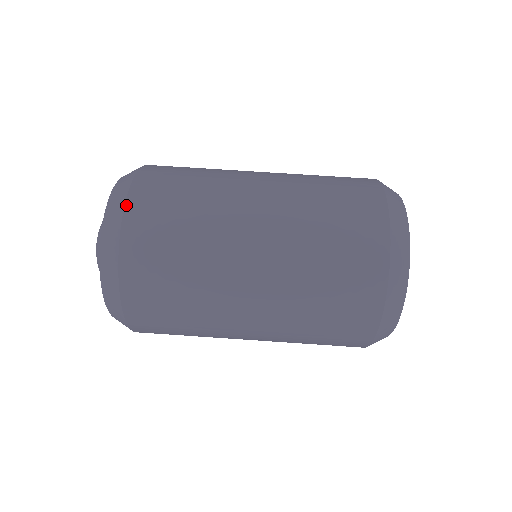
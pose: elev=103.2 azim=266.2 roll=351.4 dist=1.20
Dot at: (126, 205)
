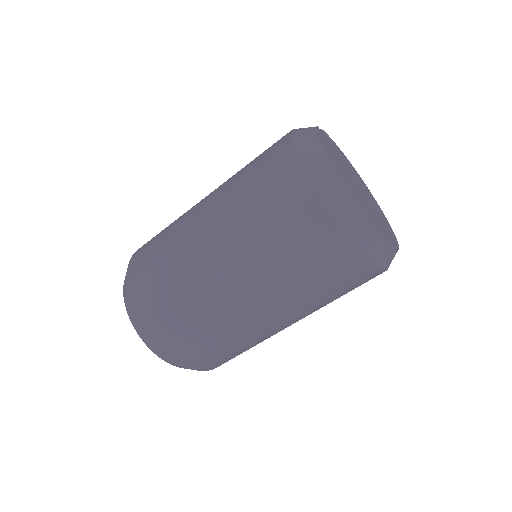
Dot at: (130, 295)
